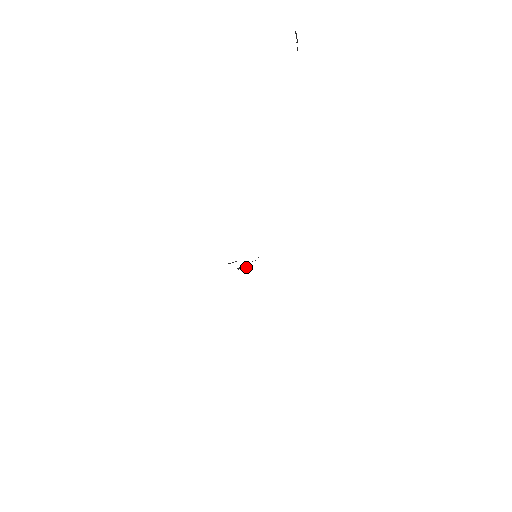
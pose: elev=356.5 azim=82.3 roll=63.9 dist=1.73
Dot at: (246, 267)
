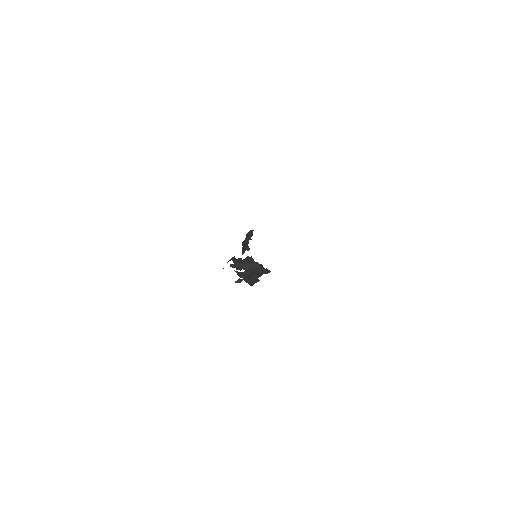
Dot at: (241, 267)
